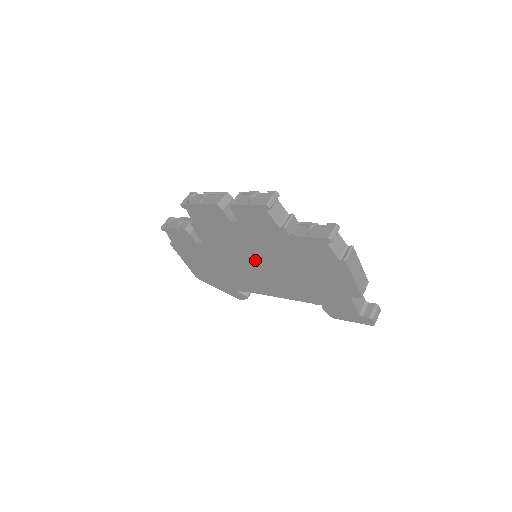
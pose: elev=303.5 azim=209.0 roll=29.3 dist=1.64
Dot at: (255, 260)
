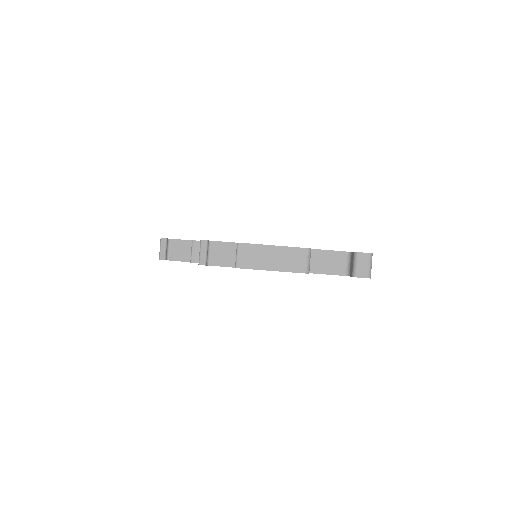
Dot at: occluded
